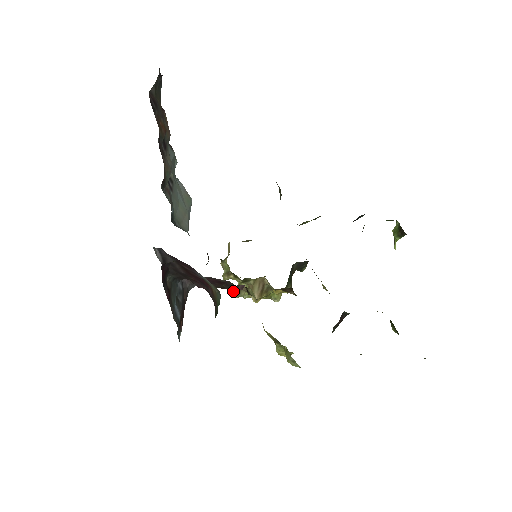
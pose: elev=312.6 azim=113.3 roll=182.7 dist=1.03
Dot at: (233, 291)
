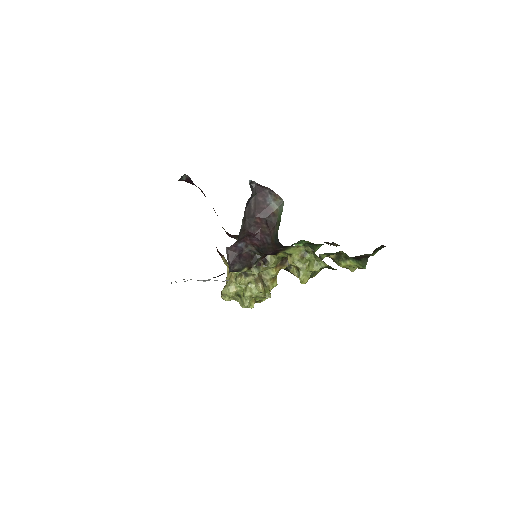
Dot at: (256, 266)
